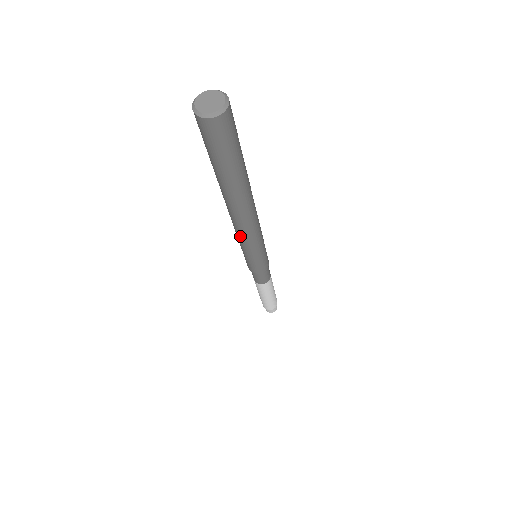
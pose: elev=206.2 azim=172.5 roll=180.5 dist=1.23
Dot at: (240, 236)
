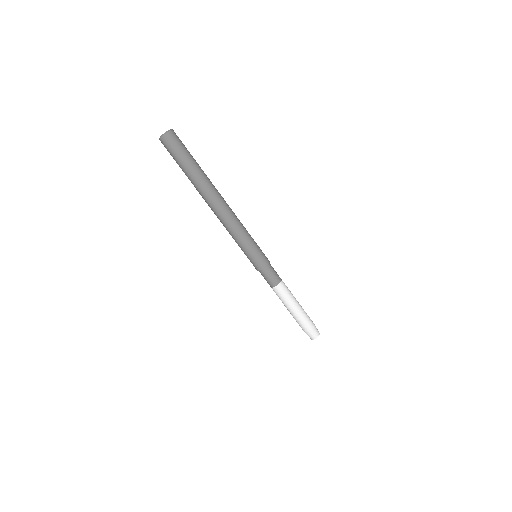
Dot at: (228, 226)
